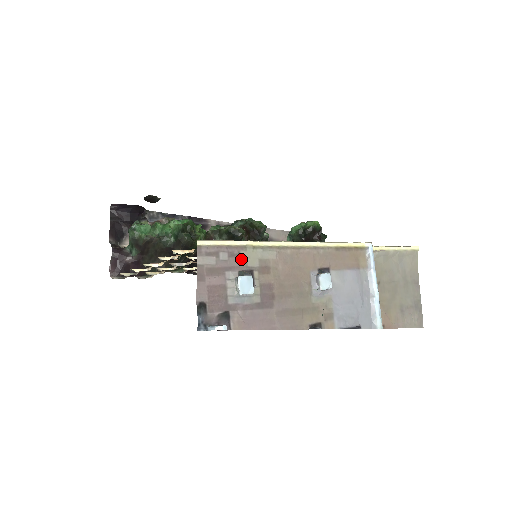
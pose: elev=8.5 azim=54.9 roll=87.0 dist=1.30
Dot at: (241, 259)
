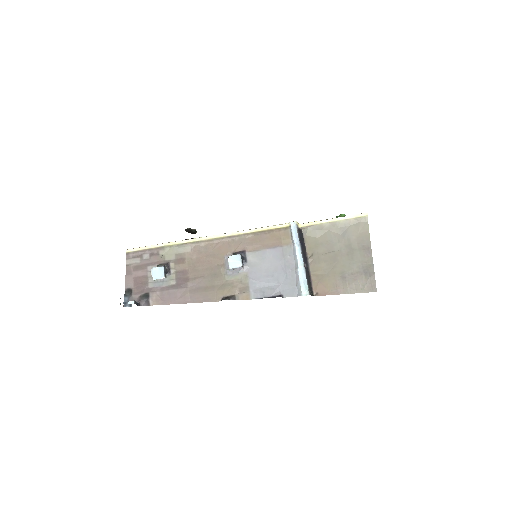
Dot at: (160, 256)
